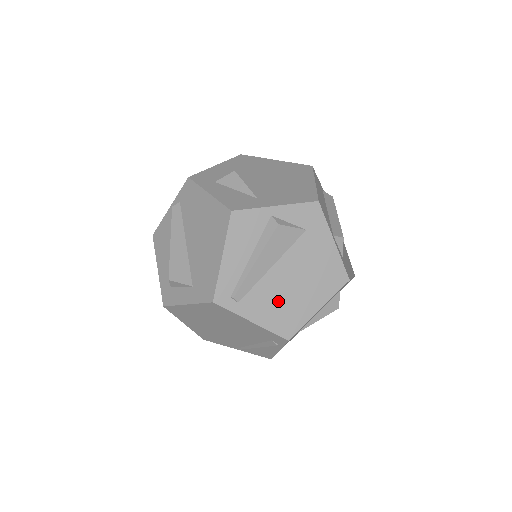
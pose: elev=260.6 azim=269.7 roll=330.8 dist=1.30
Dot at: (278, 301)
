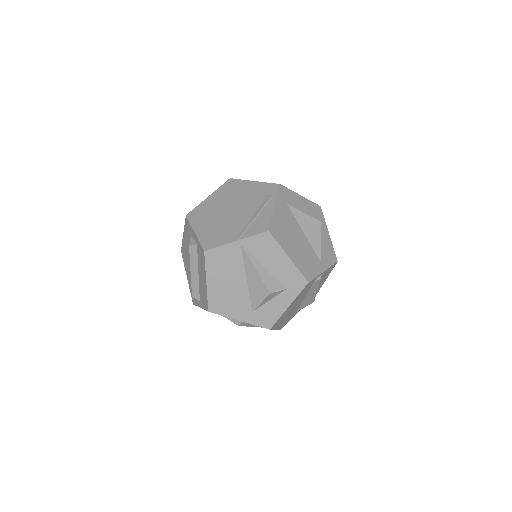
Dot at: occluded
